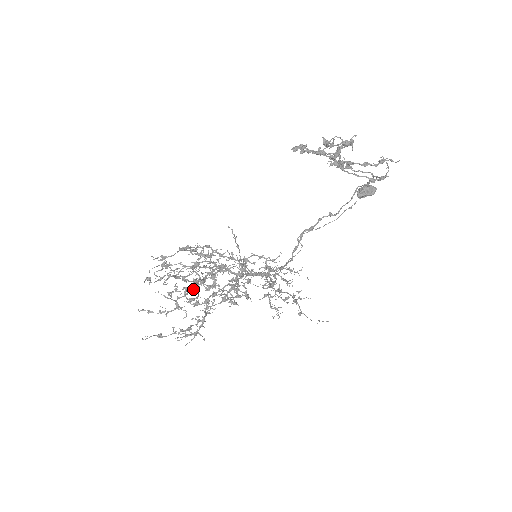
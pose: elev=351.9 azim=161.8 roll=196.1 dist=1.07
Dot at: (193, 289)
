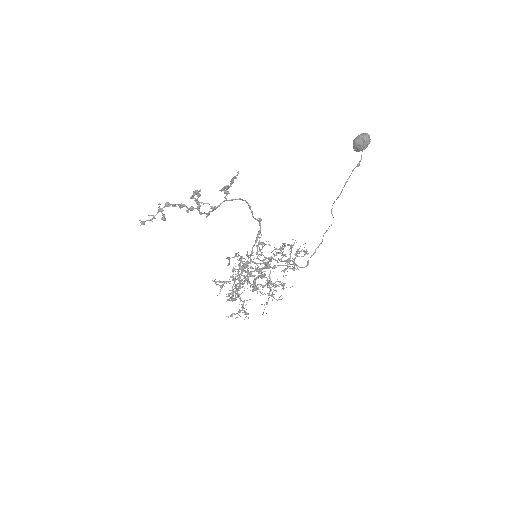
Dot at: occluded
